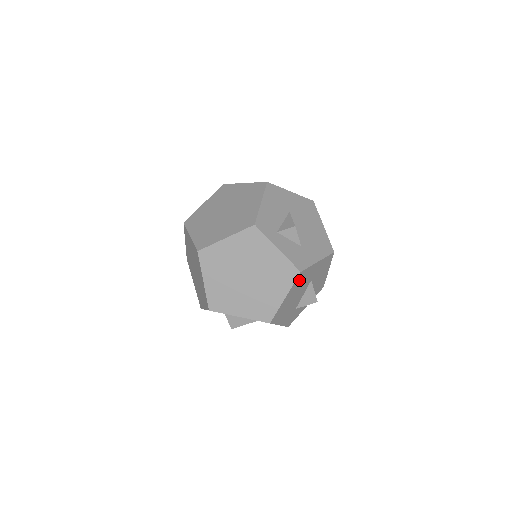
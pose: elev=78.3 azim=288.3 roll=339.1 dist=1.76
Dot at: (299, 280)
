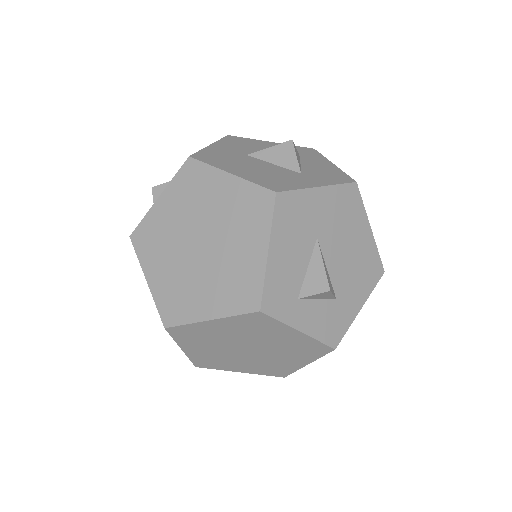
Dot at: occluded
